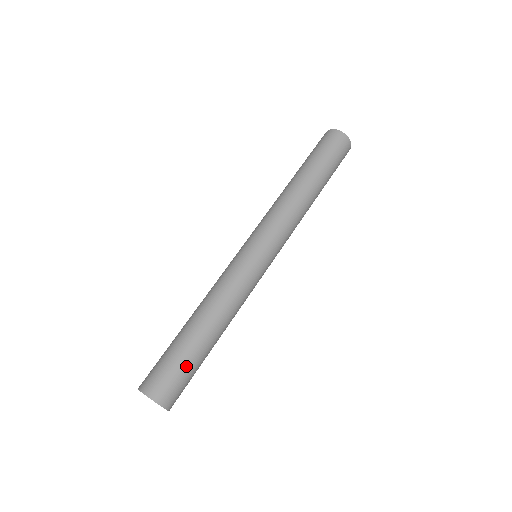
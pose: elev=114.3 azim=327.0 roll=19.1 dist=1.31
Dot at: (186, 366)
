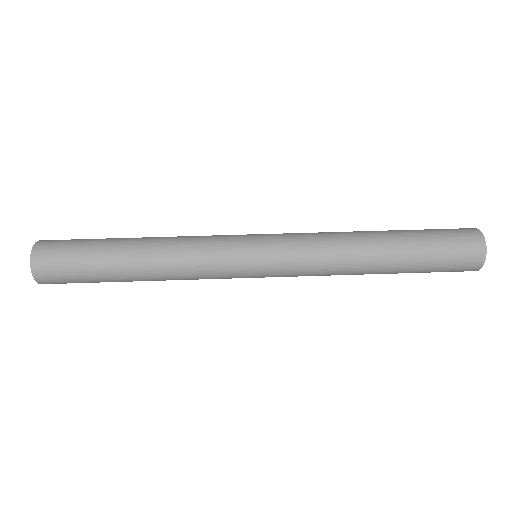
Dot at: (86, 275)
